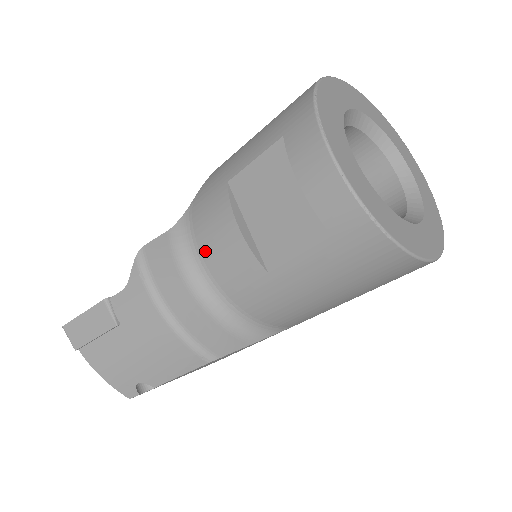
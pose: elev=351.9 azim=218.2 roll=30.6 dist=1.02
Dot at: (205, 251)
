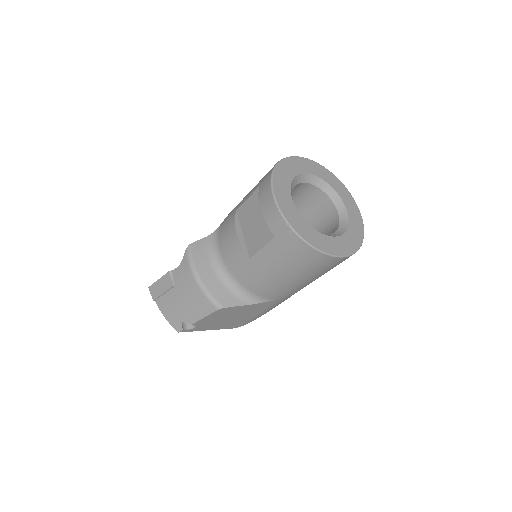
Dot at: (222, 248)
